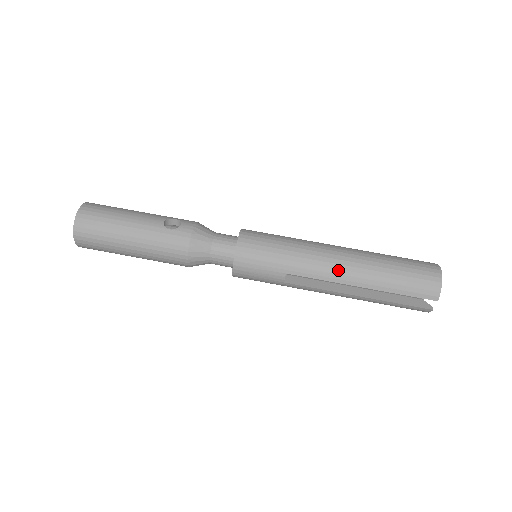
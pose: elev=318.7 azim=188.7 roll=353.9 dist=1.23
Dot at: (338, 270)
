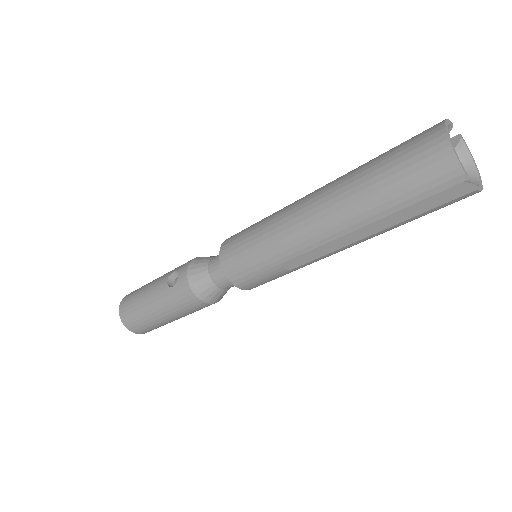
Dot at: (320, 228)
